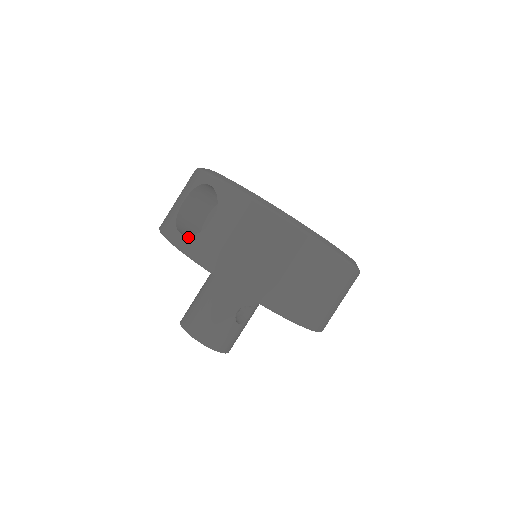
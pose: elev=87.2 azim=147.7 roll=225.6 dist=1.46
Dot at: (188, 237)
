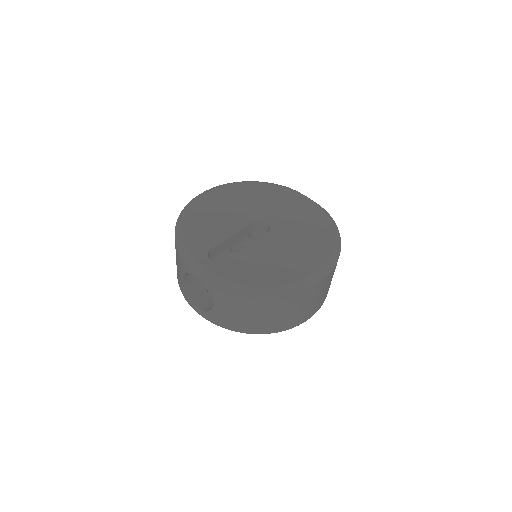
Dot at: (204, 312)
